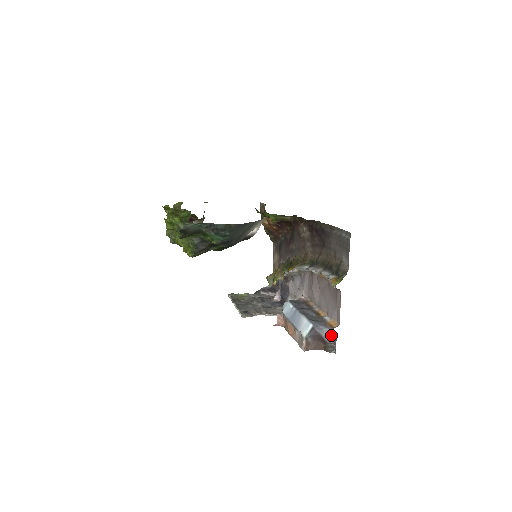
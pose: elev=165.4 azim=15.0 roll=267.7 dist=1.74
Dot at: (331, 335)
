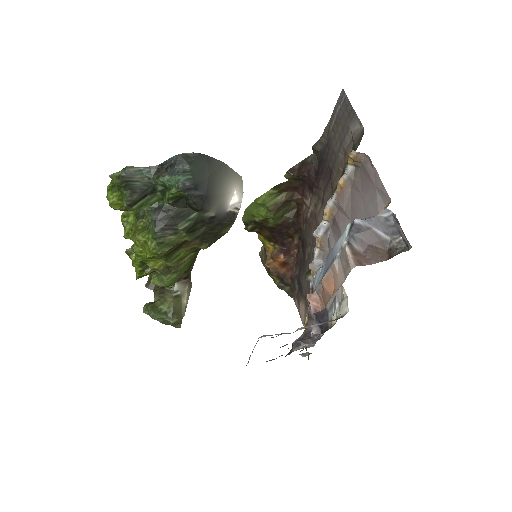
Dot at: (387, 225)
